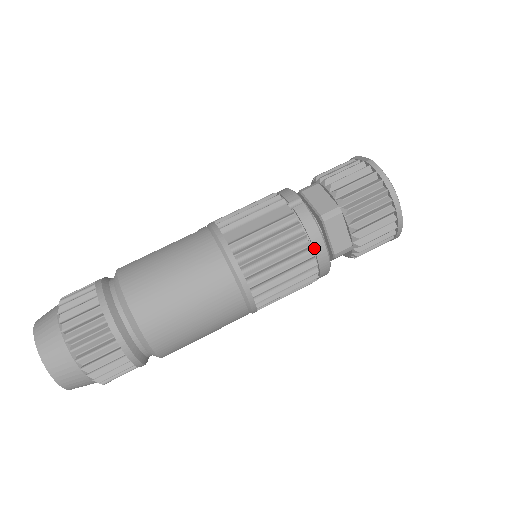
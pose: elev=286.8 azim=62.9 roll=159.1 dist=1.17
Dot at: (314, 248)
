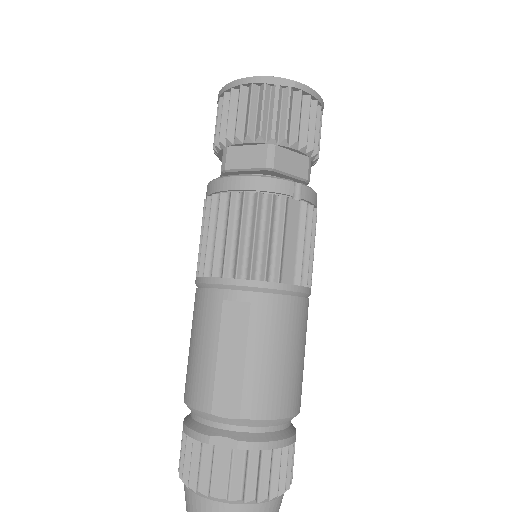
Dot at: occluded
